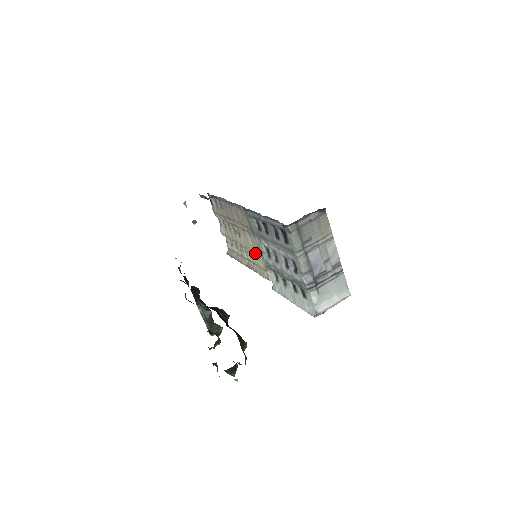
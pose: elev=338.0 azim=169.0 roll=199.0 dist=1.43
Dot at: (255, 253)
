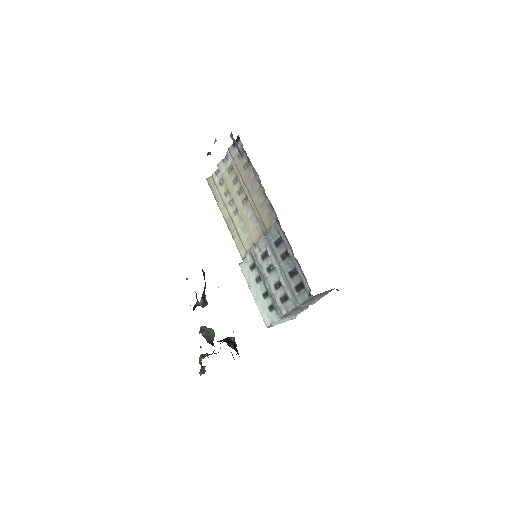
Dot at: (247, 231)
